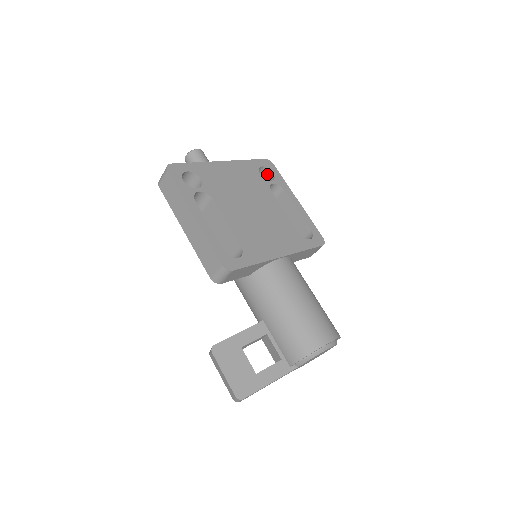
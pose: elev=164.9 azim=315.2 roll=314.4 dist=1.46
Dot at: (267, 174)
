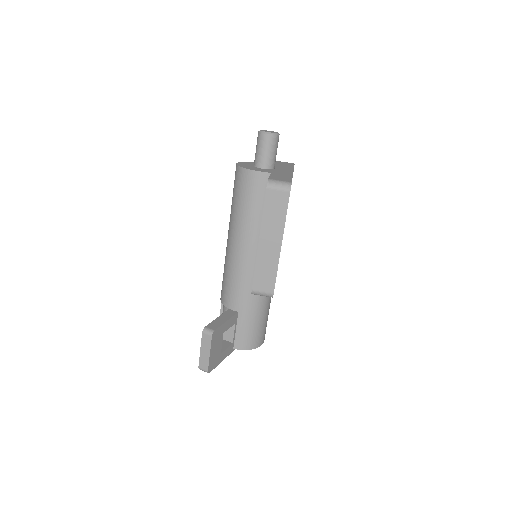
Dot at: occluded
